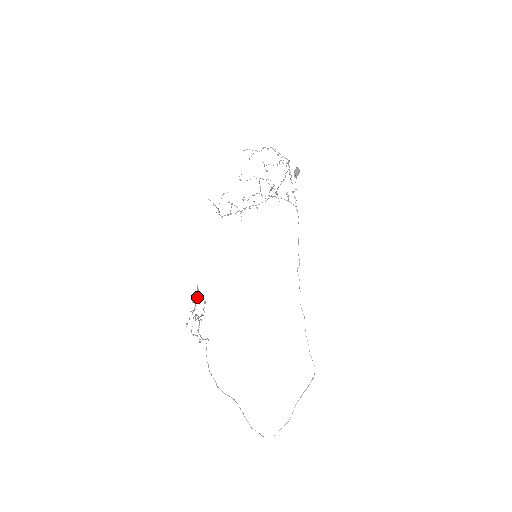
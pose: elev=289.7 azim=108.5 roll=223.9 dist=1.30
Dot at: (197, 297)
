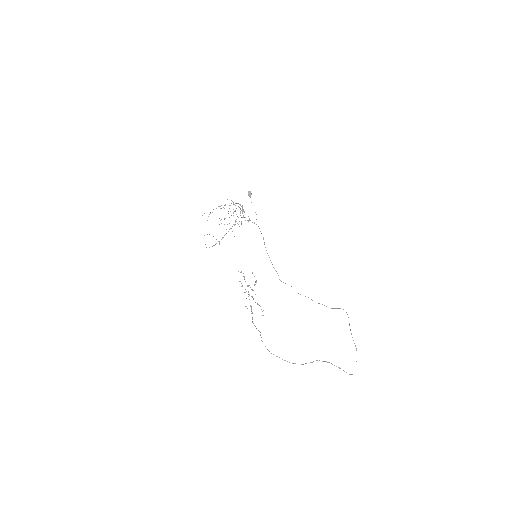
Dot at: (244, 277)
